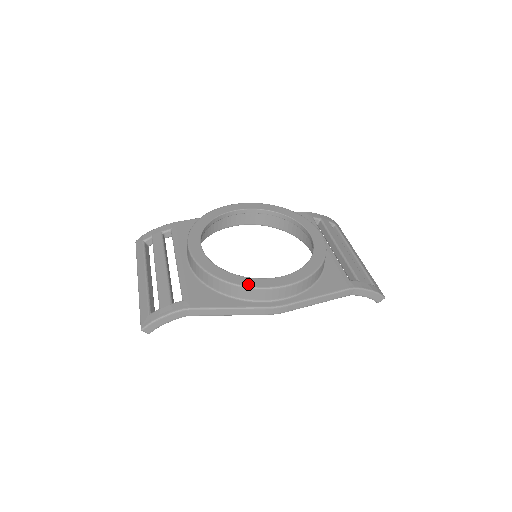
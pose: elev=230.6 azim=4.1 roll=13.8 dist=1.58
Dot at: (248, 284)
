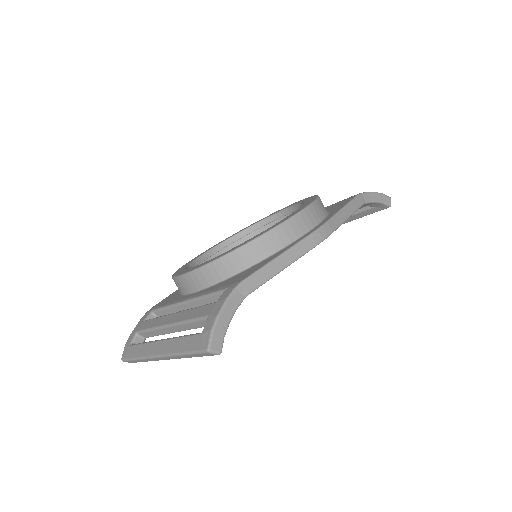
Dot at: (274, 226)
